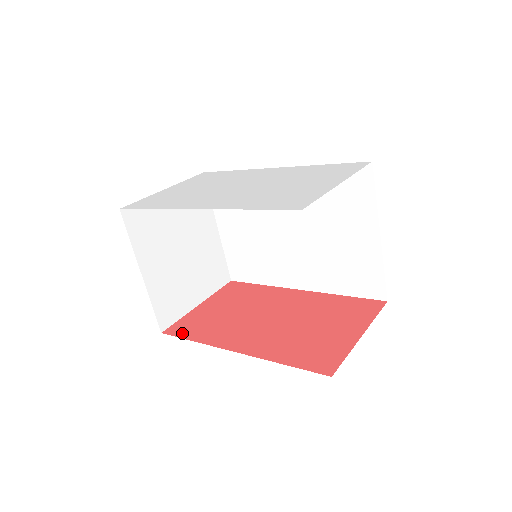
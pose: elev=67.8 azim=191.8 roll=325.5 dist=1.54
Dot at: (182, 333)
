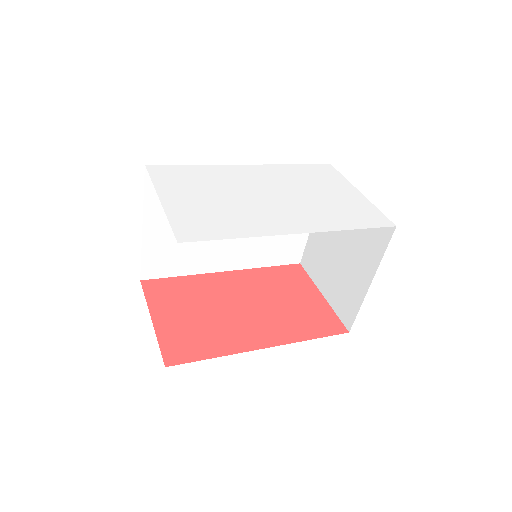
Dot at: (190, 356)
